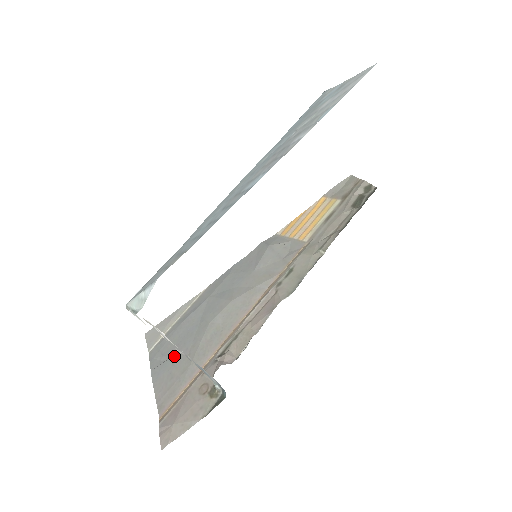
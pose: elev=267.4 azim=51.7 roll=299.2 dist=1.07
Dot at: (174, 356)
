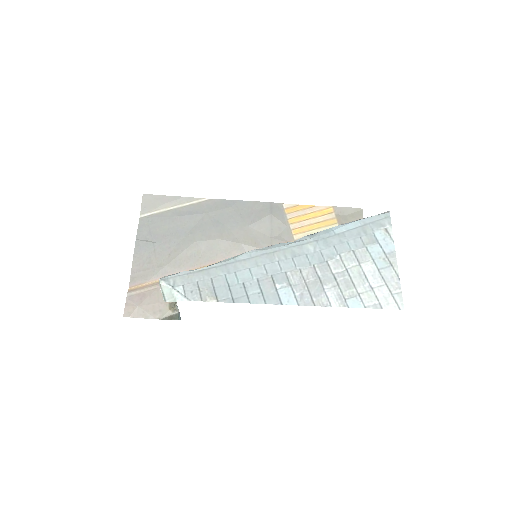
Dot at: (158, 244)
